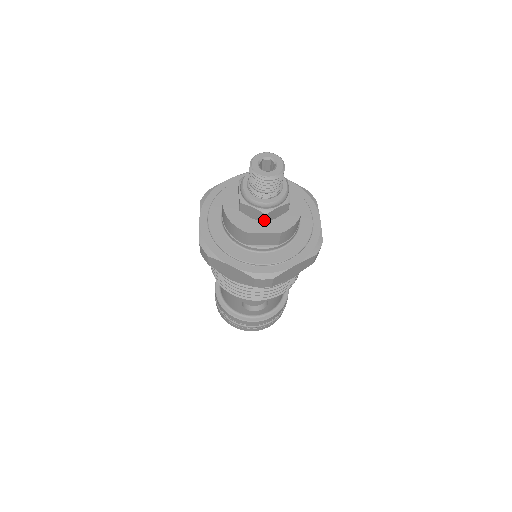
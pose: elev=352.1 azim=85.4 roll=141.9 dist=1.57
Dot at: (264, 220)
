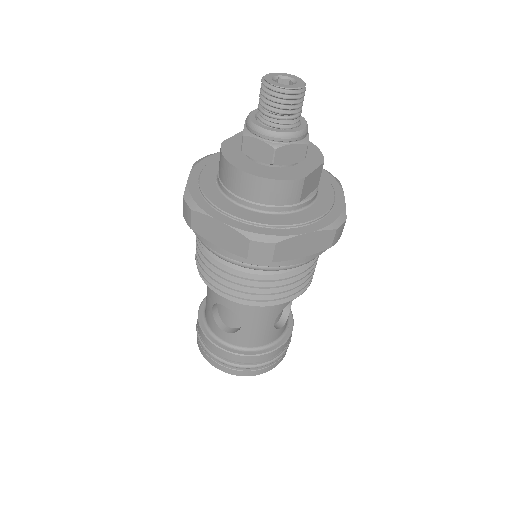
Dot at: (305, 156)
